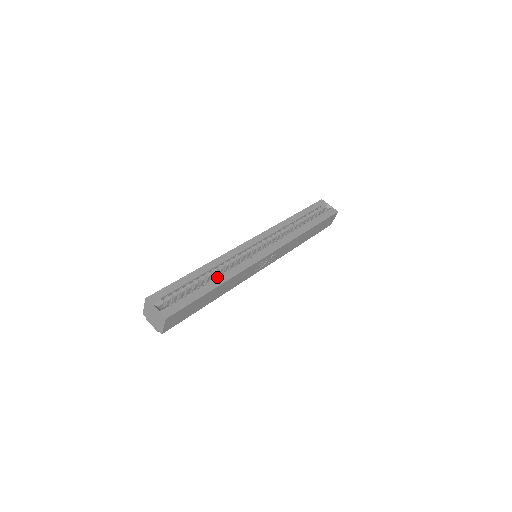
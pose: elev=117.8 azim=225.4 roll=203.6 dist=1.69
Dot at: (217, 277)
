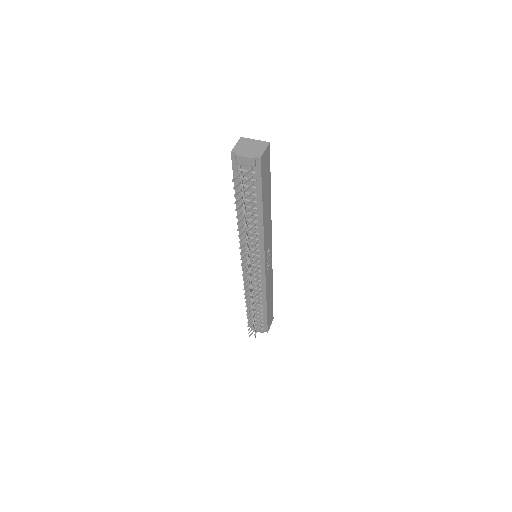
Dot at: occluded
